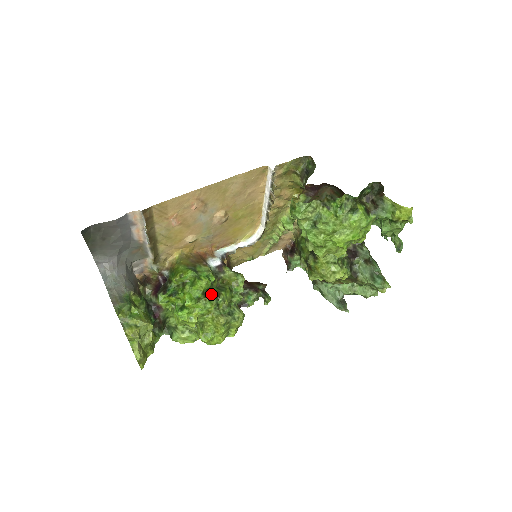
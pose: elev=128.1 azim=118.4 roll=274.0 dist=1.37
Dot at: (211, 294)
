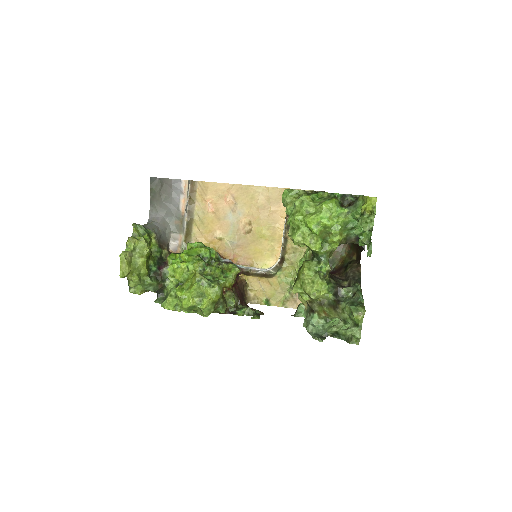
Dot at: (204, 261)
